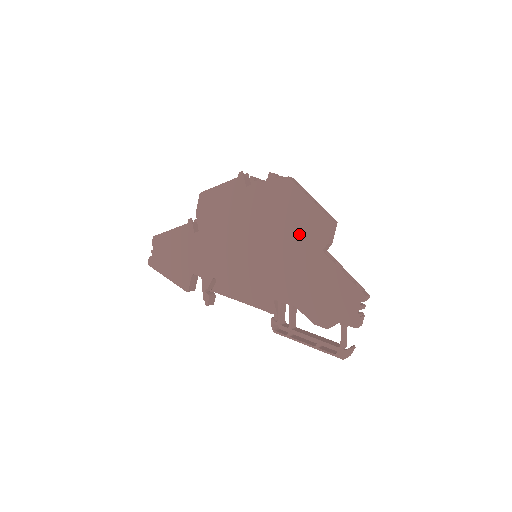
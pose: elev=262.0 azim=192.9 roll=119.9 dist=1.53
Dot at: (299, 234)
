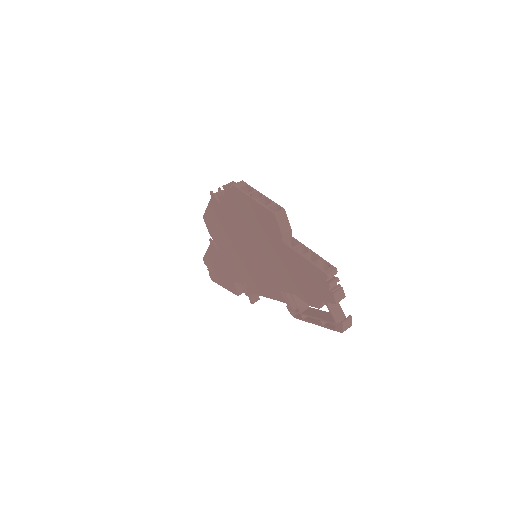
Dot at: (263, 232)
